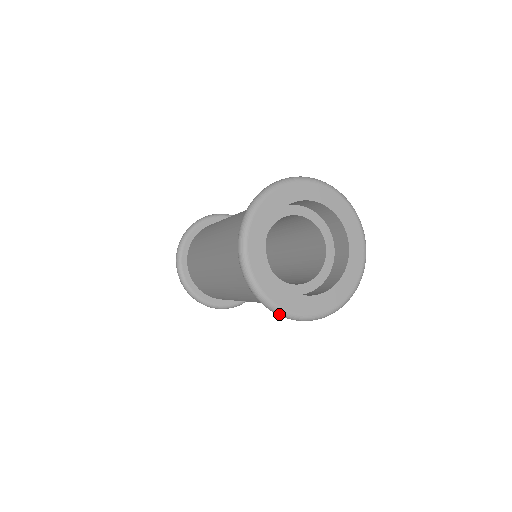
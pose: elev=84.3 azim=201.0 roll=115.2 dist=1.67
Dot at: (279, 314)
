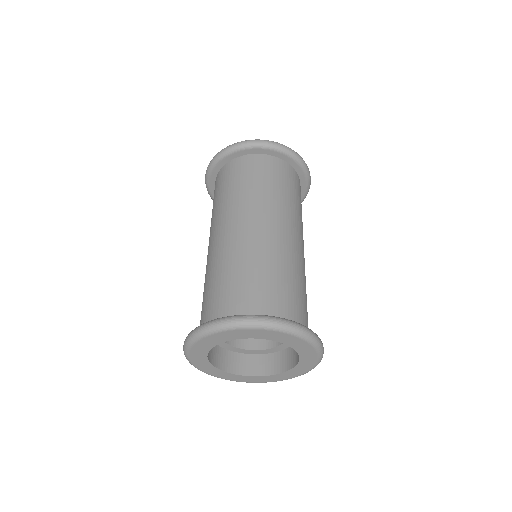
Dot at: occluded
